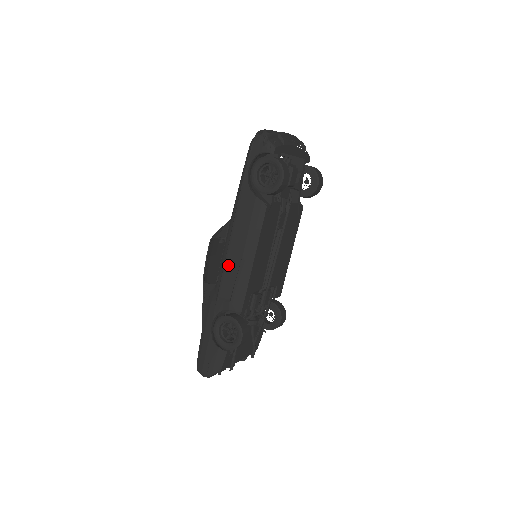
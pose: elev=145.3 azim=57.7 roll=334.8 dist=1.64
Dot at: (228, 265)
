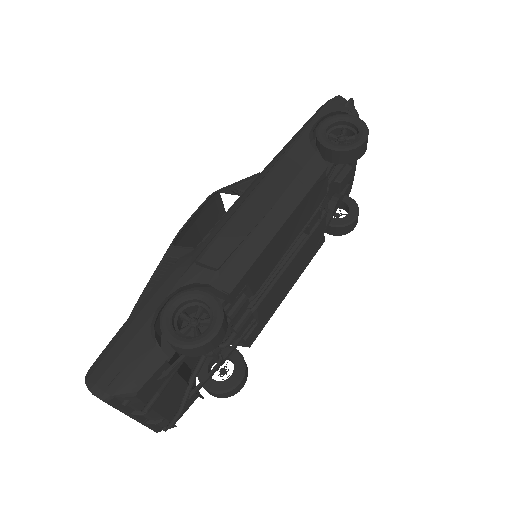
Dot at: (236, 221)
